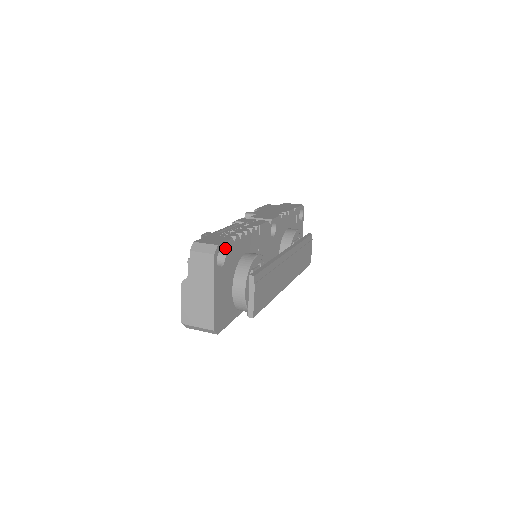
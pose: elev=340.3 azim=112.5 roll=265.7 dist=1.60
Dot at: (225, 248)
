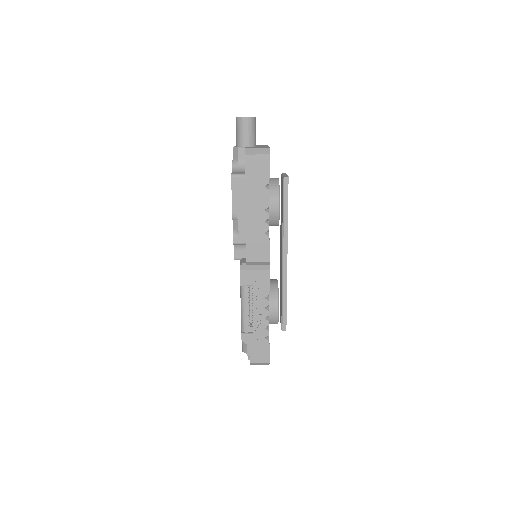
Dot at: occluded
